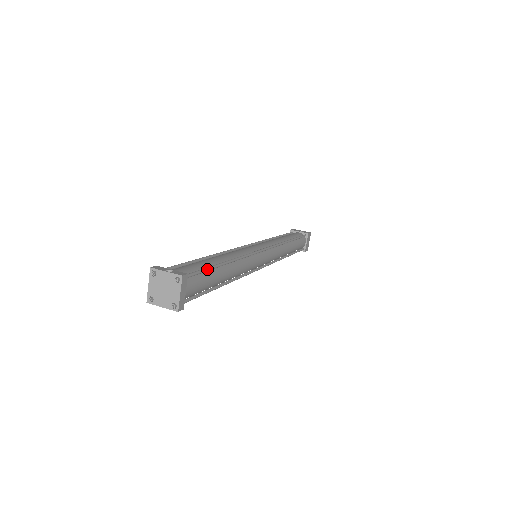
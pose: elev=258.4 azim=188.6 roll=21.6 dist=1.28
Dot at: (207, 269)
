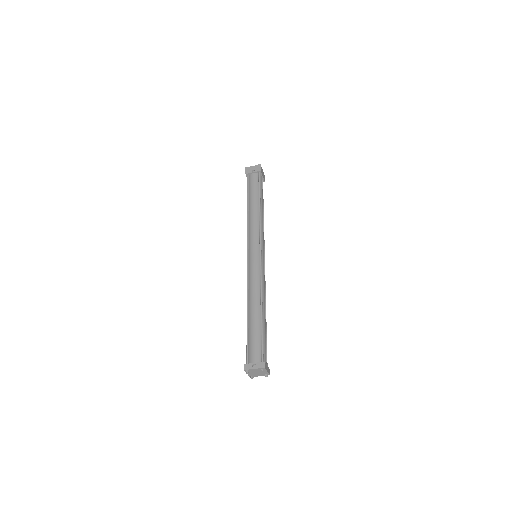
Dot at: (263, 337)
